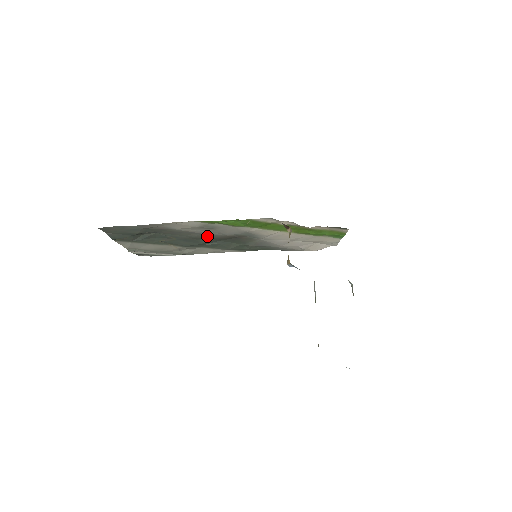
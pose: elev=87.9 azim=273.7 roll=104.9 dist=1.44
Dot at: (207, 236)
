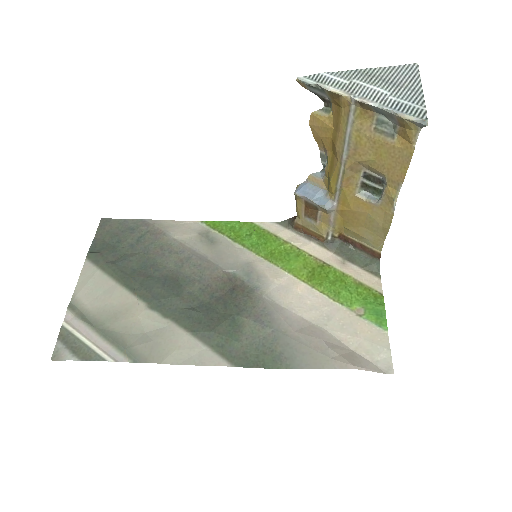
Dot at: (196, 269)
